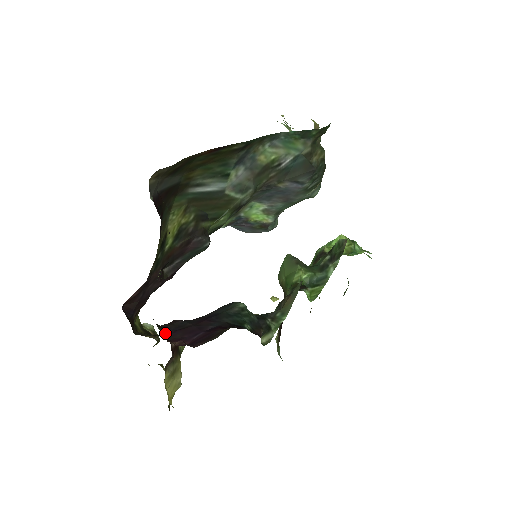
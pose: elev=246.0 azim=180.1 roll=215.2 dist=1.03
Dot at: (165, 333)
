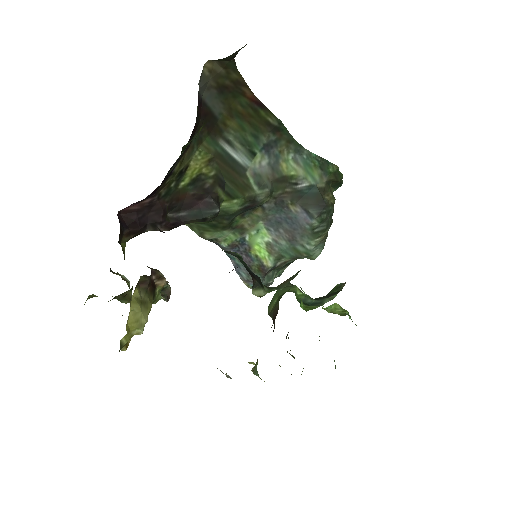
Dot at: (158, 228)
